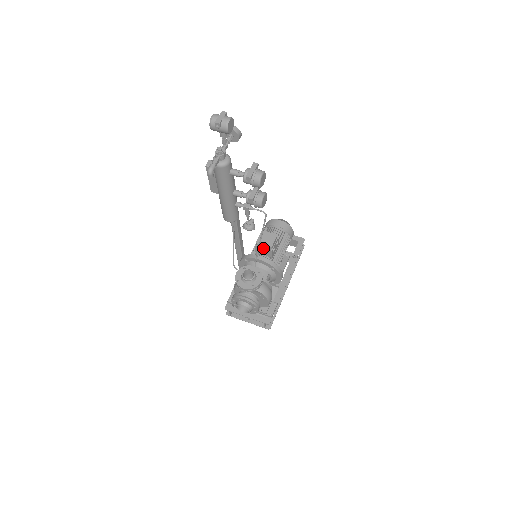
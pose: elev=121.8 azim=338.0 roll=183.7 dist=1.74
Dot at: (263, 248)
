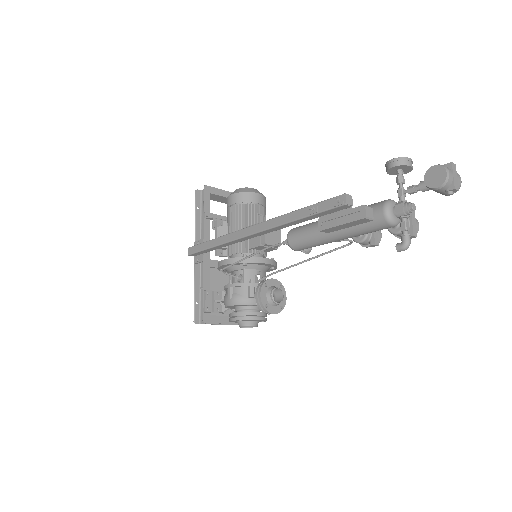
Dot at: occluded
